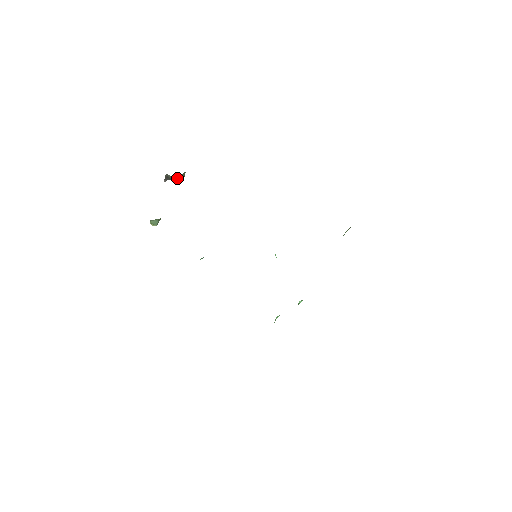
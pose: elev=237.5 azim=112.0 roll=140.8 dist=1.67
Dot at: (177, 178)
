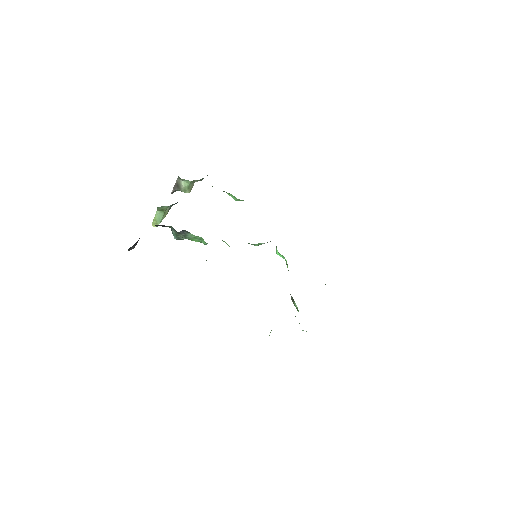
Dot at: (186, 187)
